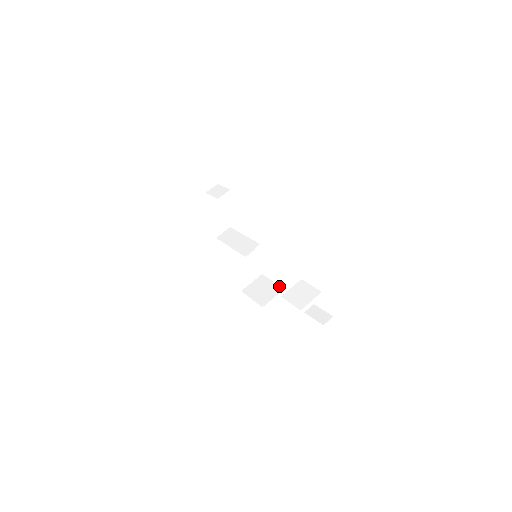
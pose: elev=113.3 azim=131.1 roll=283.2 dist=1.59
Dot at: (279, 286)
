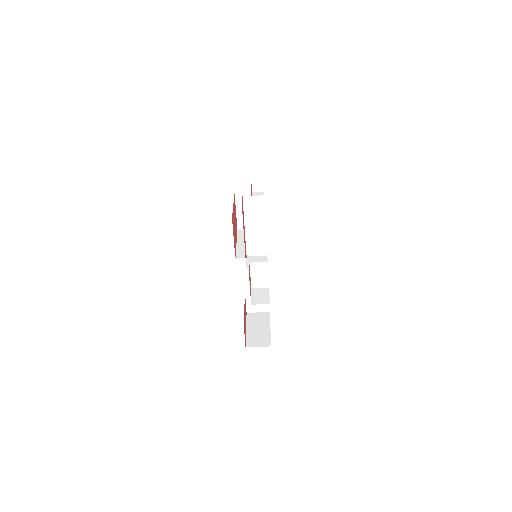
Dot at: occluded
